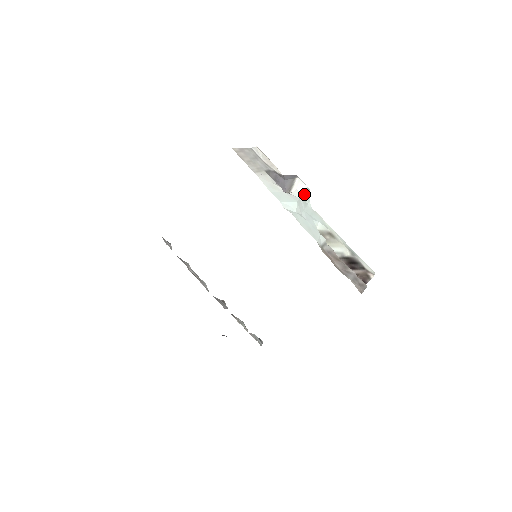
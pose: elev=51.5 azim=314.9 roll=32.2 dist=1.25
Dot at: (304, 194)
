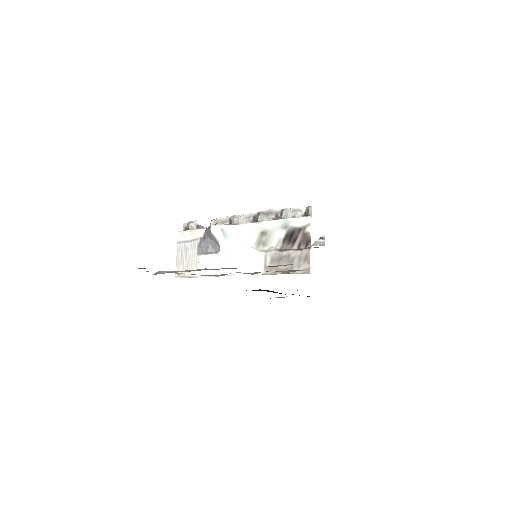
Dot at: (225, 237)
